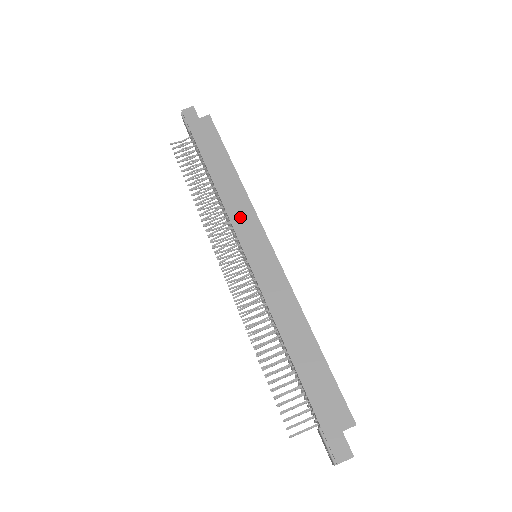
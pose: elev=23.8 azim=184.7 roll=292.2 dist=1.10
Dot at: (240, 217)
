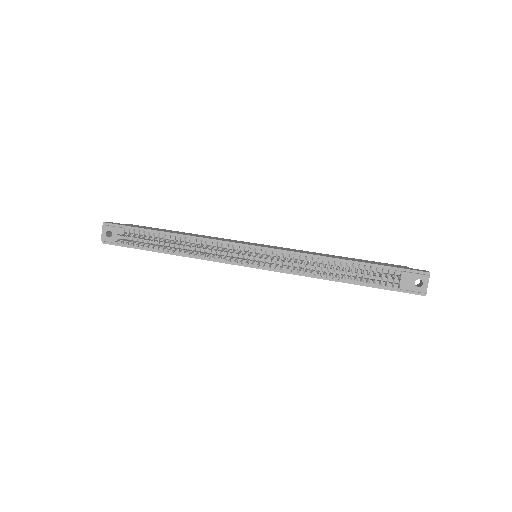
Dot at: (226, 240)
